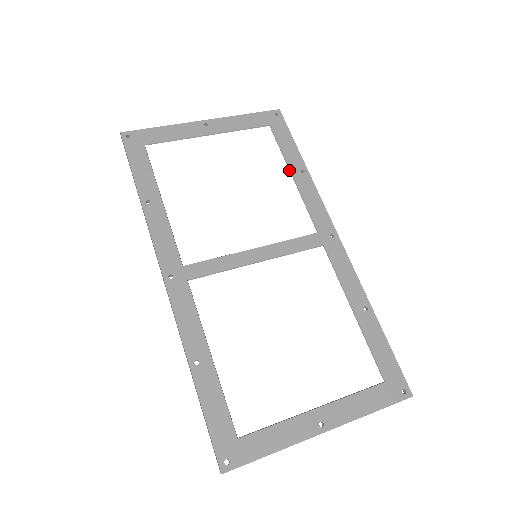
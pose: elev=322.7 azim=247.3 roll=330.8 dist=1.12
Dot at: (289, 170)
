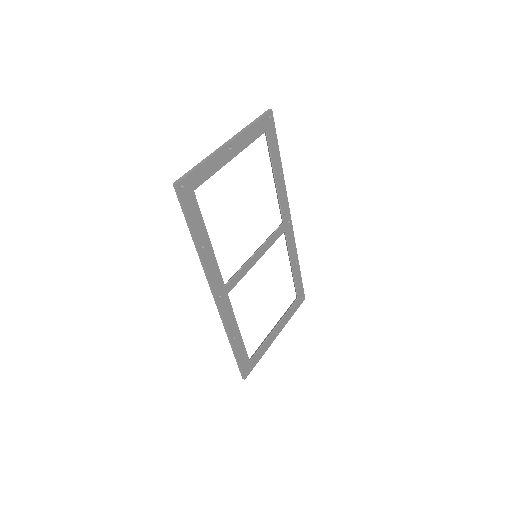
Dot at: (274, 175)
